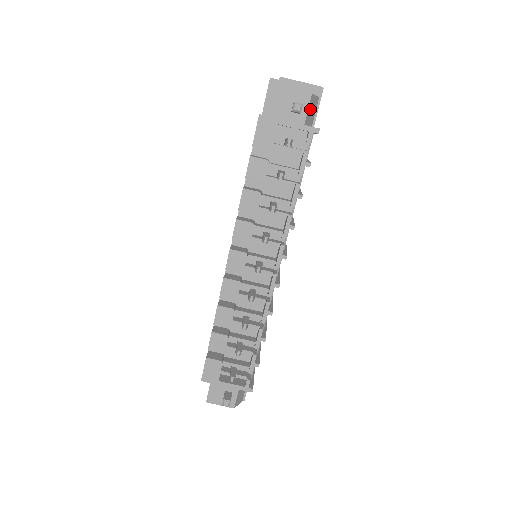
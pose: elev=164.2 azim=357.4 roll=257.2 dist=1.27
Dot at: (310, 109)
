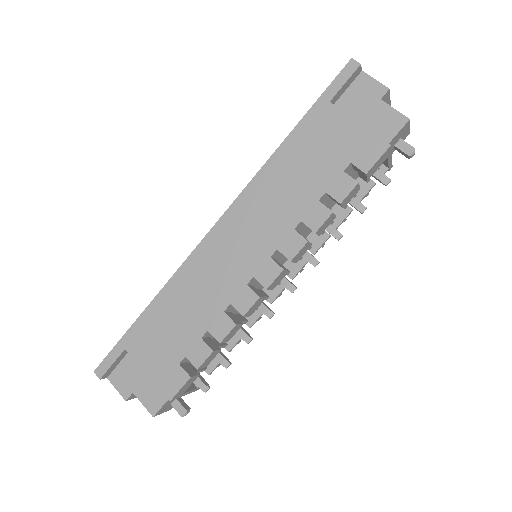
Dot at: occluded
